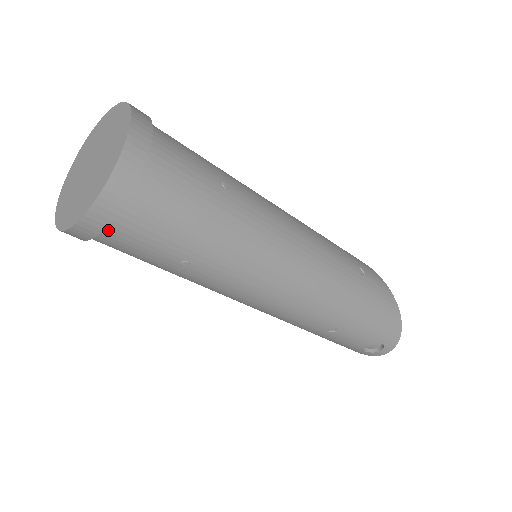
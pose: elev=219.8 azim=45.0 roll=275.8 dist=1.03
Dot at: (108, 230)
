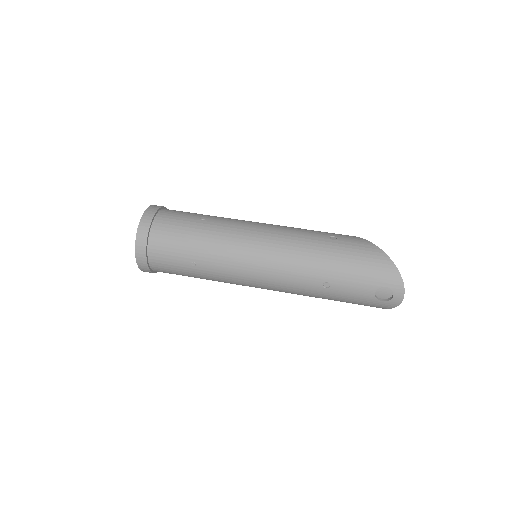
Dot at: (150, 258)
